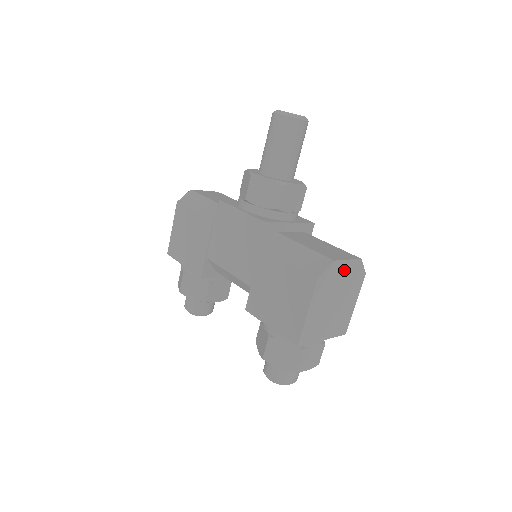
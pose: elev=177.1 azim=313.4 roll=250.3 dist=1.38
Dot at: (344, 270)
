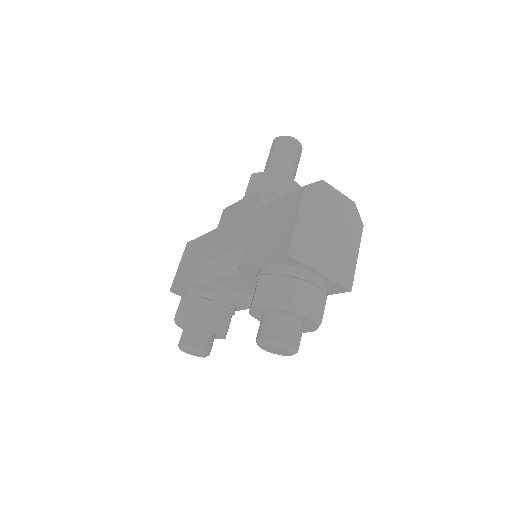
Dot at: (336, 200)
